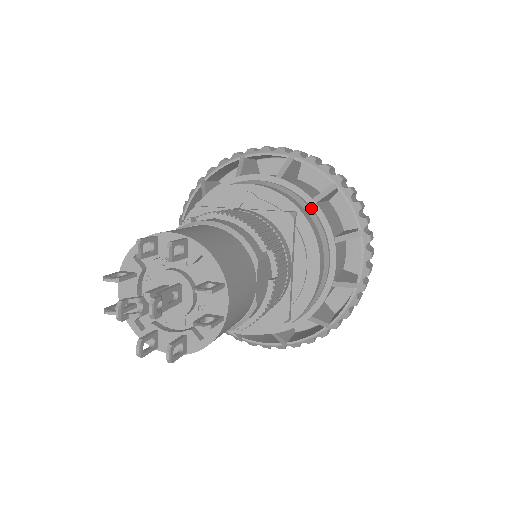
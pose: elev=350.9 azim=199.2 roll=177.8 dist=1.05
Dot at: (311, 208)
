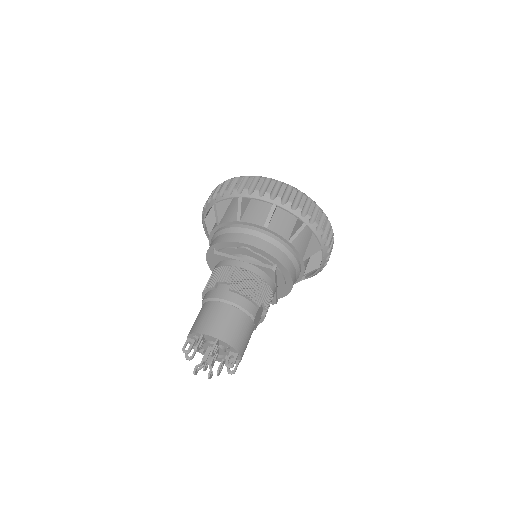
Dot at: (287, 247)
